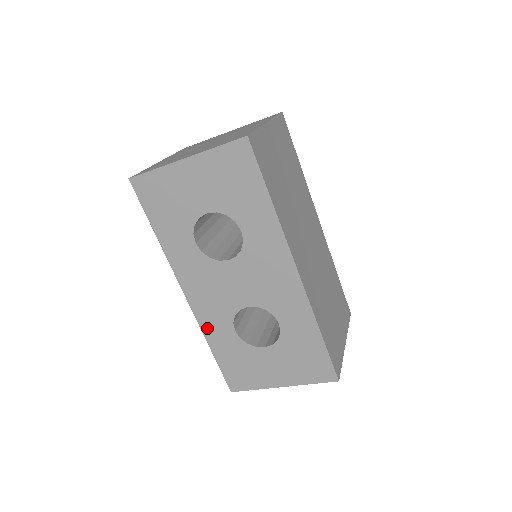
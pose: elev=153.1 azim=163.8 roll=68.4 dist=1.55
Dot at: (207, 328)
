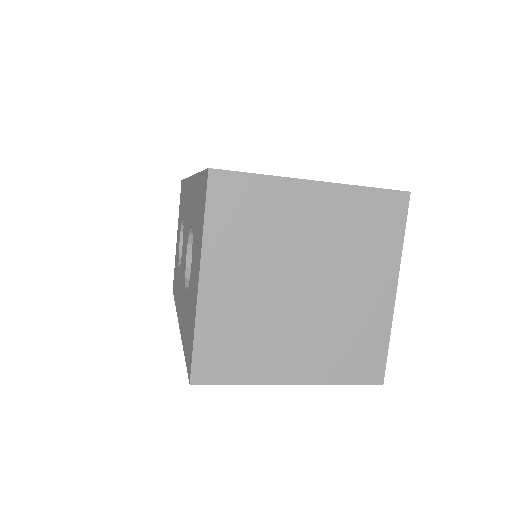
Dot at: (182, 328)
